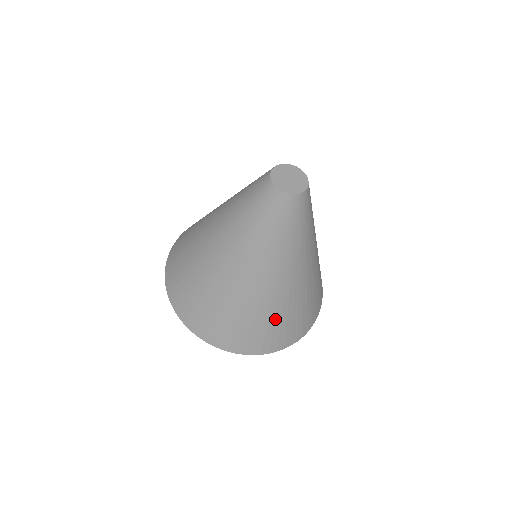
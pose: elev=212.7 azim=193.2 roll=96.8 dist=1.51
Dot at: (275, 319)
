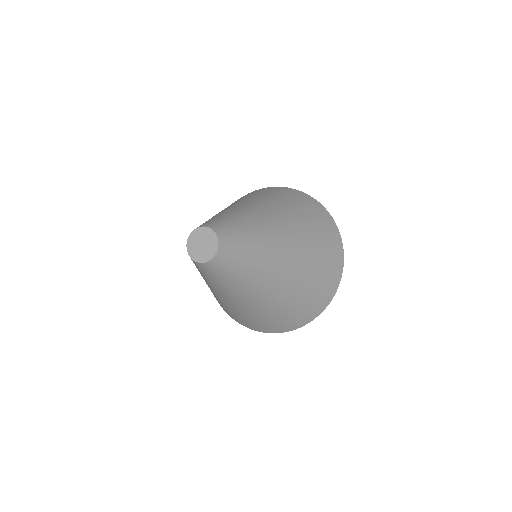
Dot at: (249, 318)
